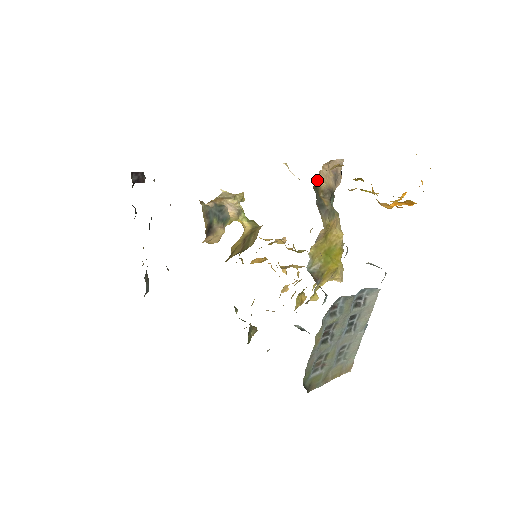
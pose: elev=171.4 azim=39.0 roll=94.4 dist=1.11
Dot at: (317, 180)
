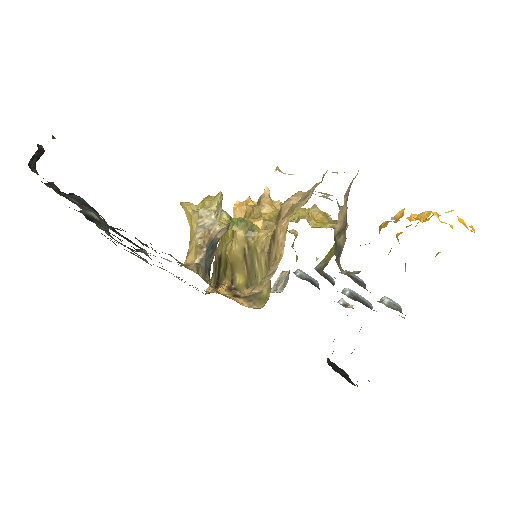
Dot at: (334, 231)
